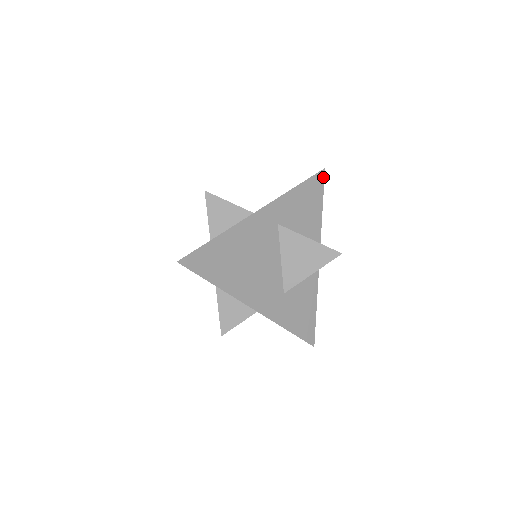
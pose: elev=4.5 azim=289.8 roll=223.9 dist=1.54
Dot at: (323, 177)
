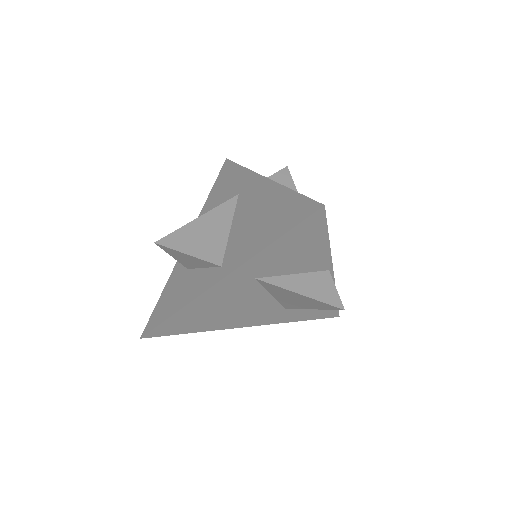
Dot at: (323, 214)
